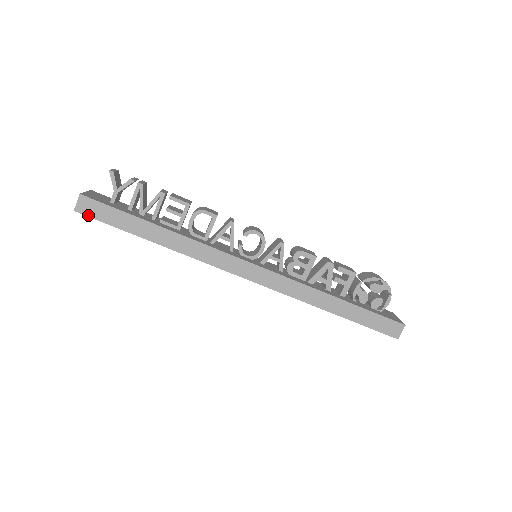
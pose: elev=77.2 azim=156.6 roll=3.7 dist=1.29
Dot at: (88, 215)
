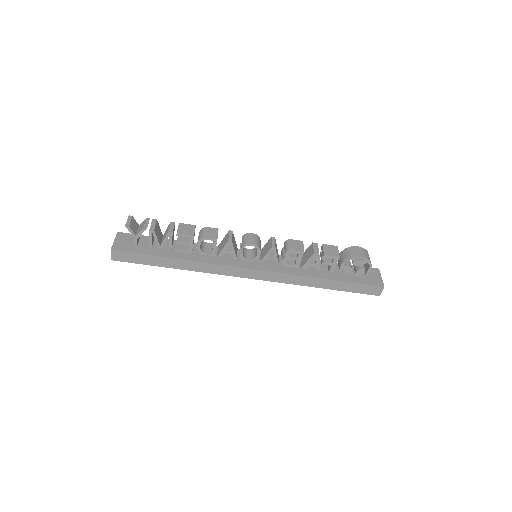
Dot at: (122, 261)
